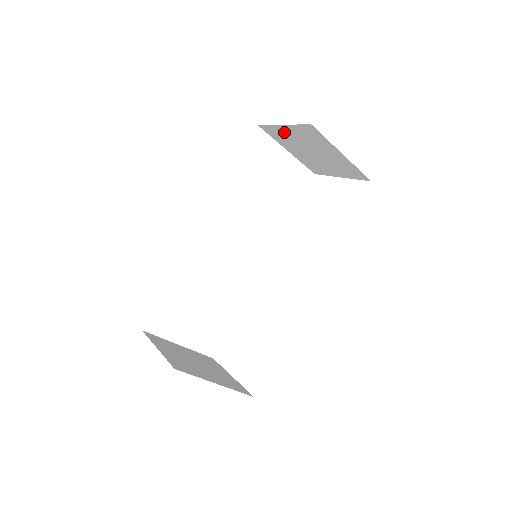
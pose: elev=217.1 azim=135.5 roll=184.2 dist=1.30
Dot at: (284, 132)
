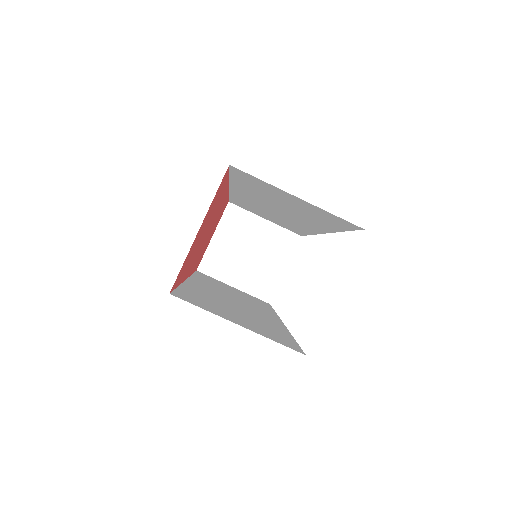
Dot at: (218, 249)
